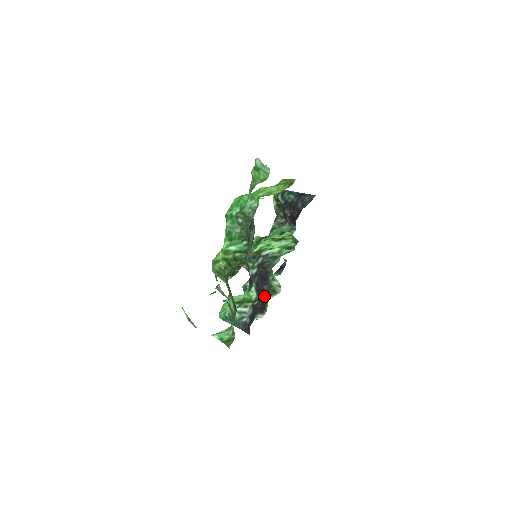
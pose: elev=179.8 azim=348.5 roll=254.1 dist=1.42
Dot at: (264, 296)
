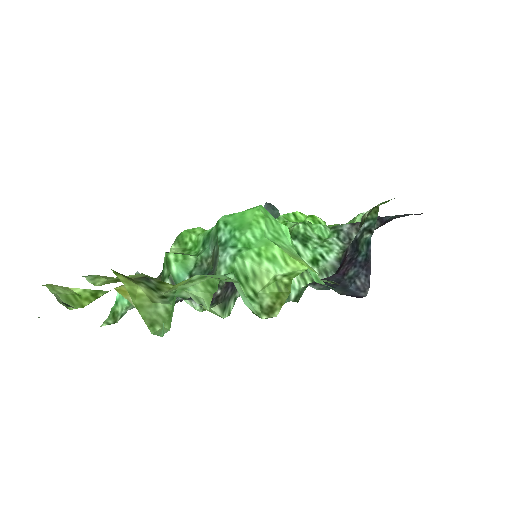
Dot at: (221, 294)
